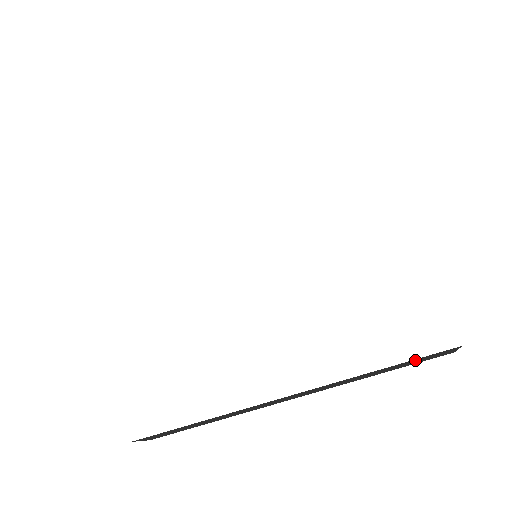
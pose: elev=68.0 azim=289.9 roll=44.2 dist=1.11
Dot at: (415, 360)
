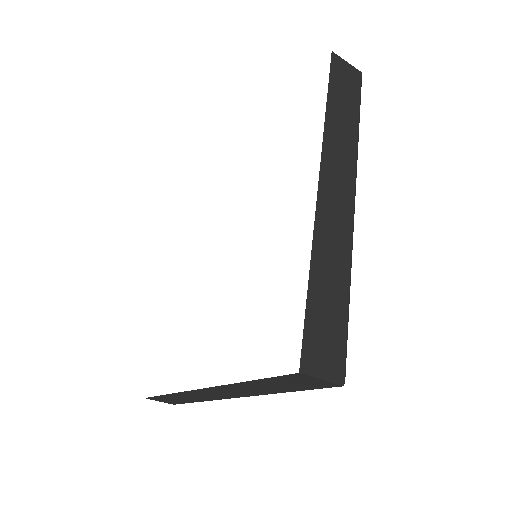
Dot at: (276, 380)
